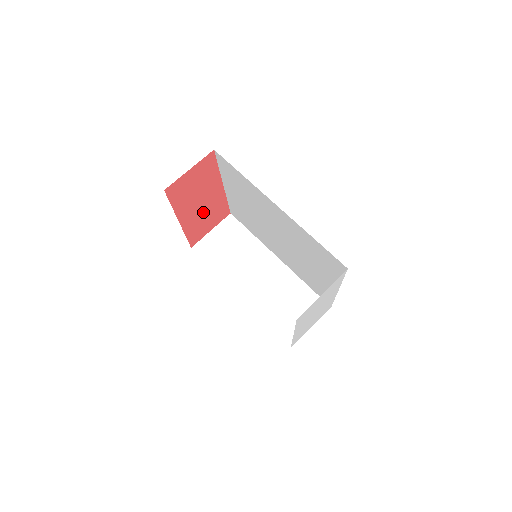
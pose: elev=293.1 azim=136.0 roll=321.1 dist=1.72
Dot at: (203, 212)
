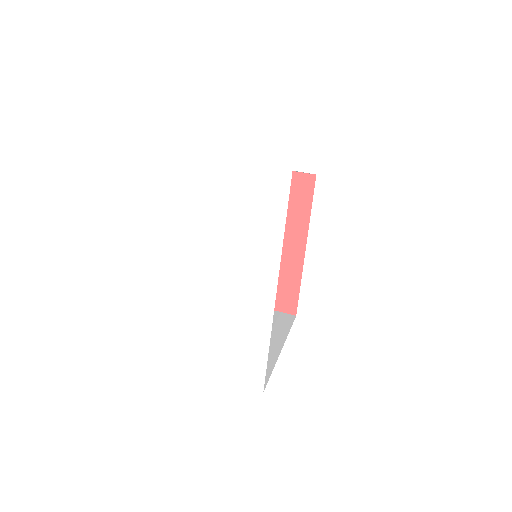
Dot at: occluded
